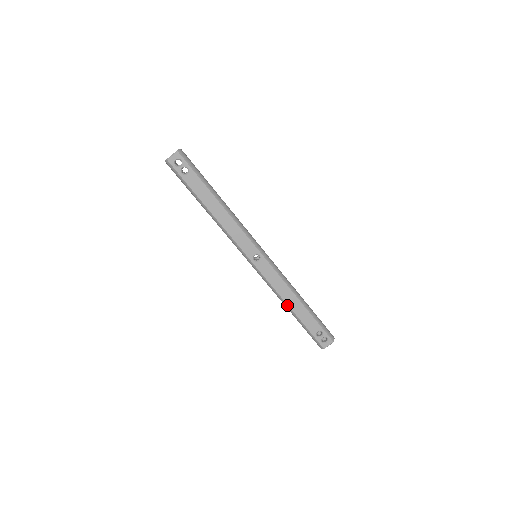
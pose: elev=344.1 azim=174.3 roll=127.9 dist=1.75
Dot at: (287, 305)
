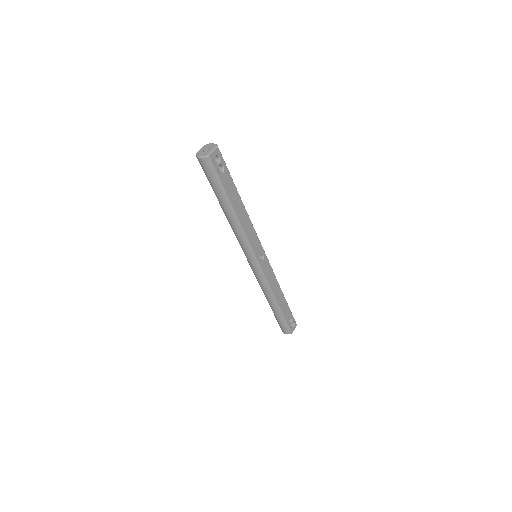
Dot at: (275, 300)
